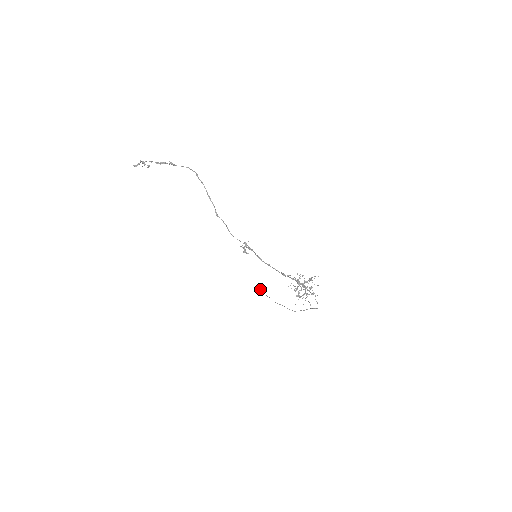
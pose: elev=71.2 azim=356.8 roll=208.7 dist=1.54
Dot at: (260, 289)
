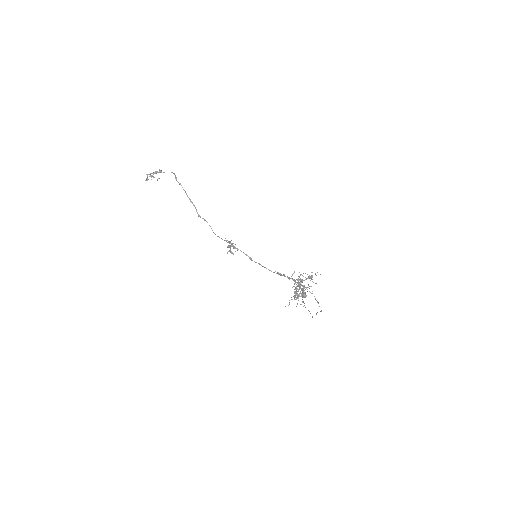
Dot at: (305, 295)
